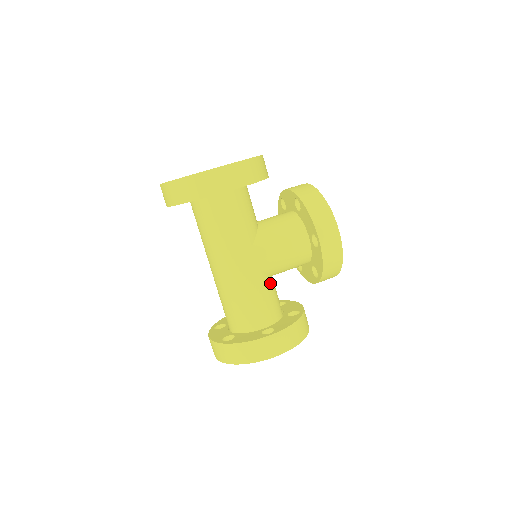
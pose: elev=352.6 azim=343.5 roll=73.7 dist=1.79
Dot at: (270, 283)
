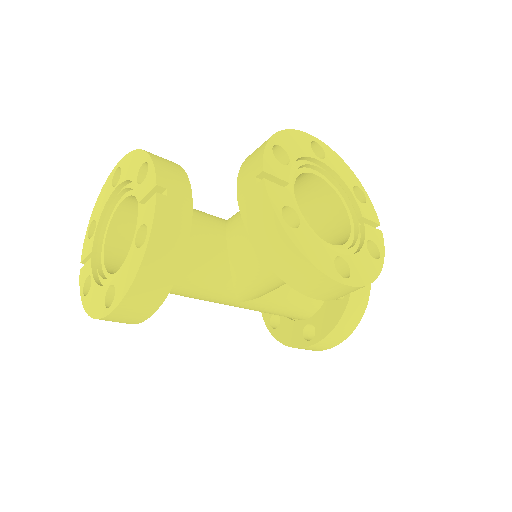
Dot at: (288, 289)
